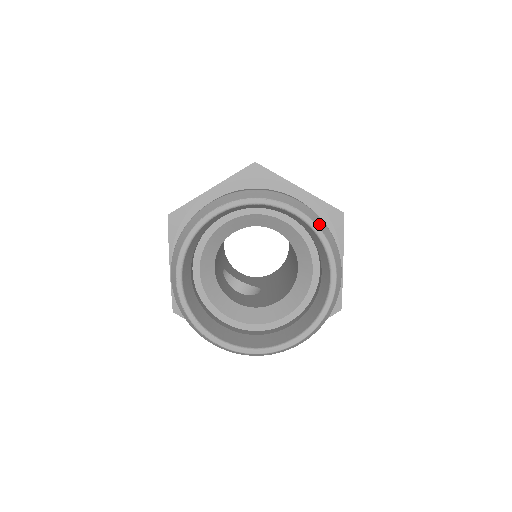
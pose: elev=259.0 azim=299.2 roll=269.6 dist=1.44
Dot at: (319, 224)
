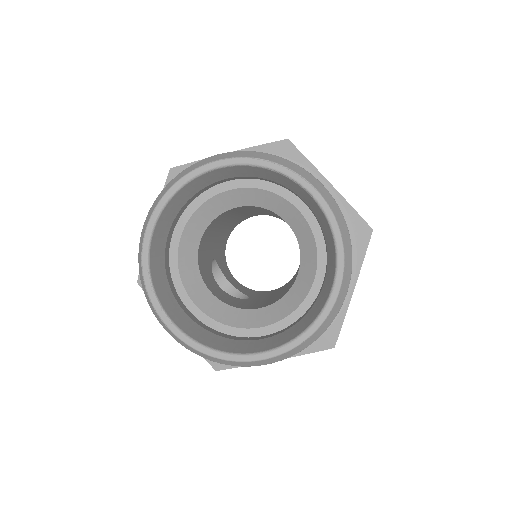
Dot at: (338, 218)
